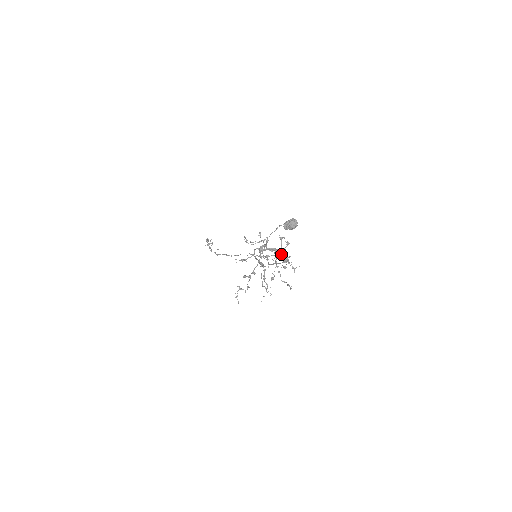
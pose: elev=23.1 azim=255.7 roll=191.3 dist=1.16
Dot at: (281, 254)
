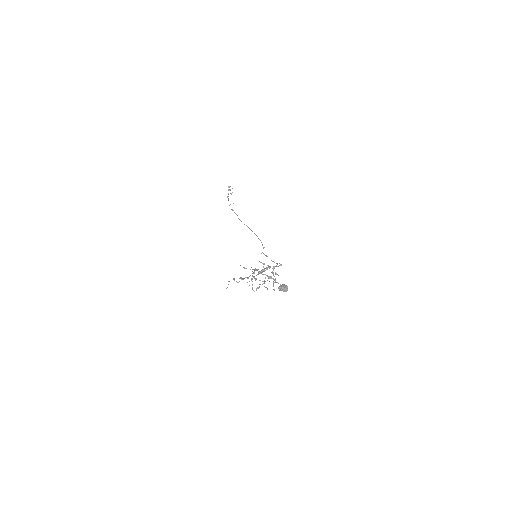
Dot at: (273, 269)
